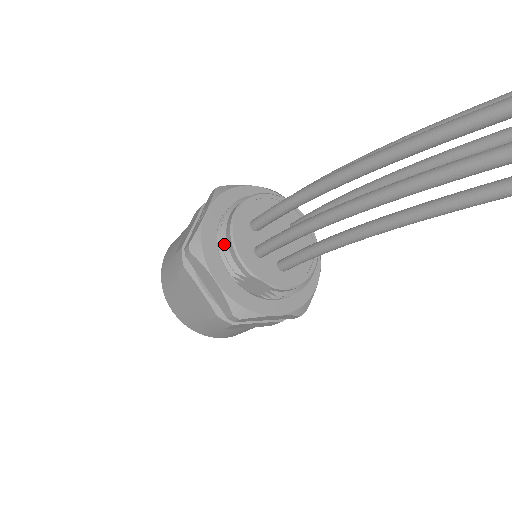
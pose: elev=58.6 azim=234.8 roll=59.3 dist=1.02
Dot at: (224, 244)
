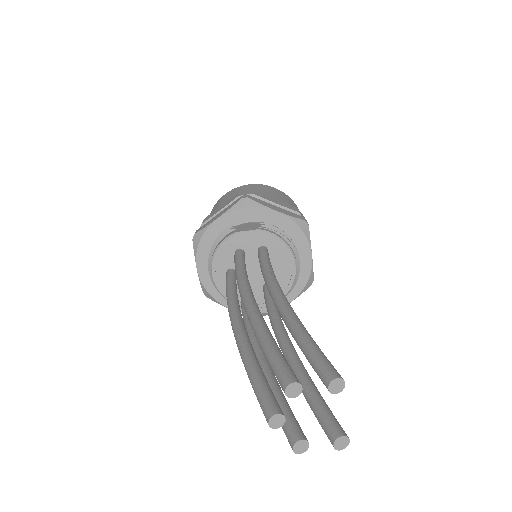
Dot at: occluded
